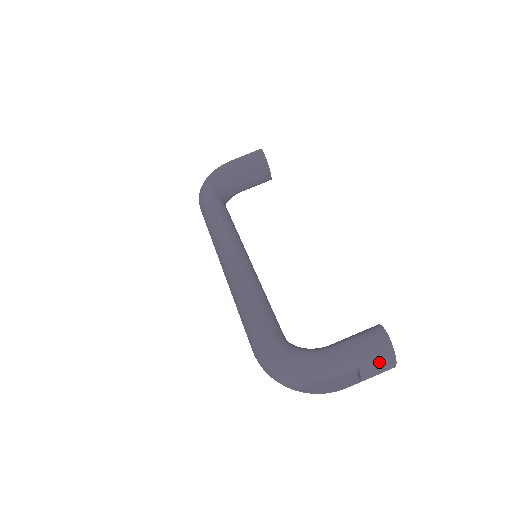
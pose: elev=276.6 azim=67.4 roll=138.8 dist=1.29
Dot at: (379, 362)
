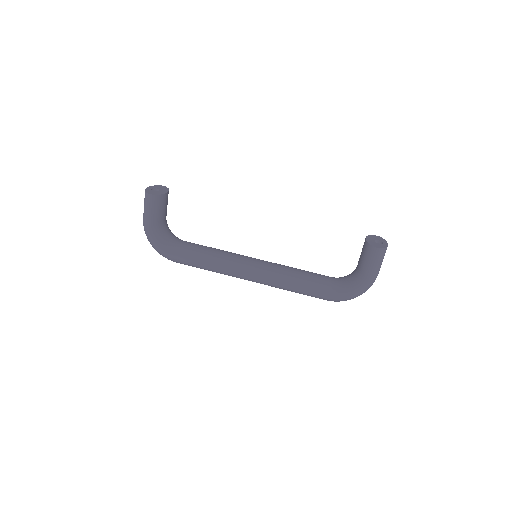
Dot at: occluded
